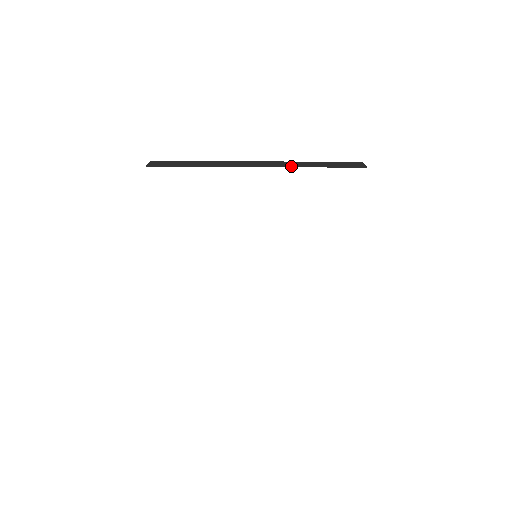
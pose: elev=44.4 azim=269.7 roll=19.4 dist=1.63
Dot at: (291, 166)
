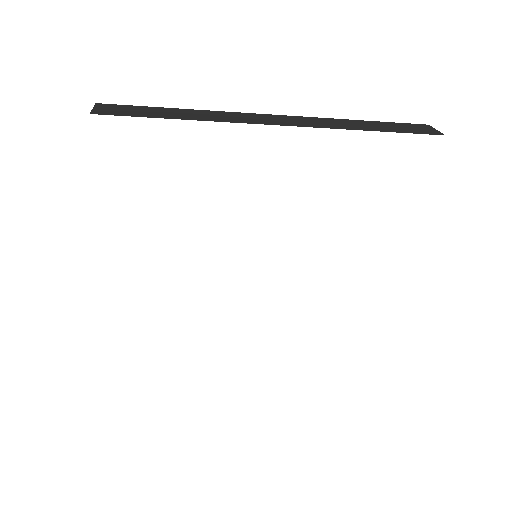
Dot at: (333, 126)
